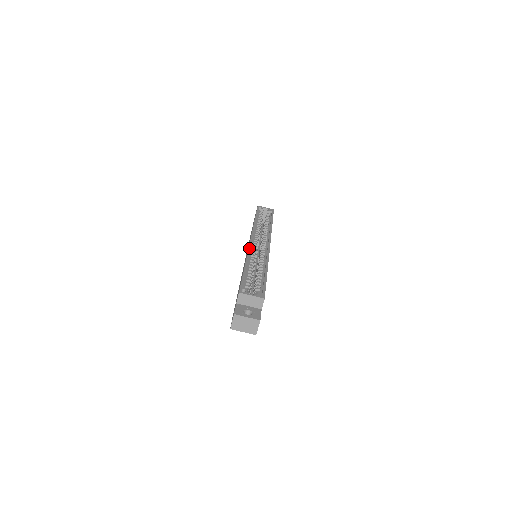
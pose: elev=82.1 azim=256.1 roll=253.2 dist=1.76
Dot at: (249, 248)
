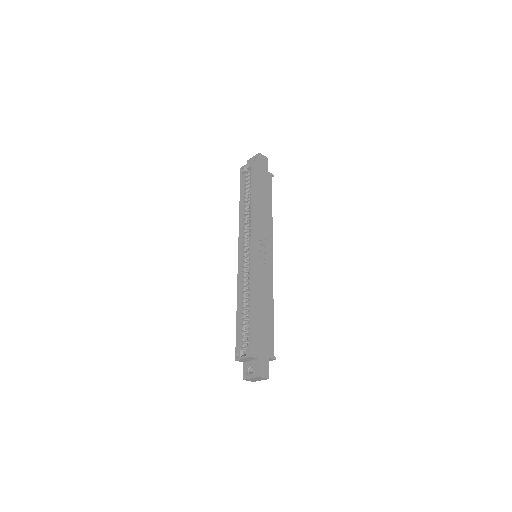
Dot at: (238, 274)
